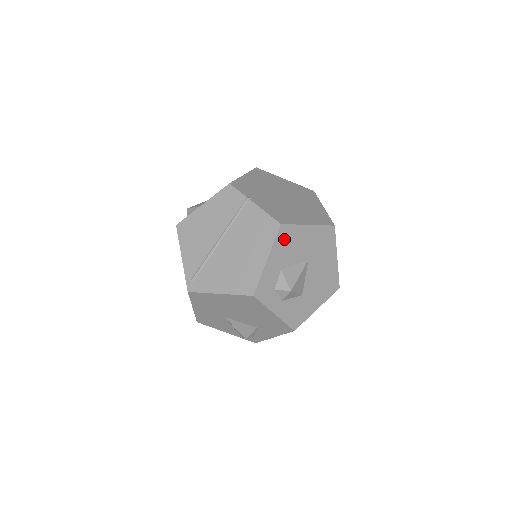
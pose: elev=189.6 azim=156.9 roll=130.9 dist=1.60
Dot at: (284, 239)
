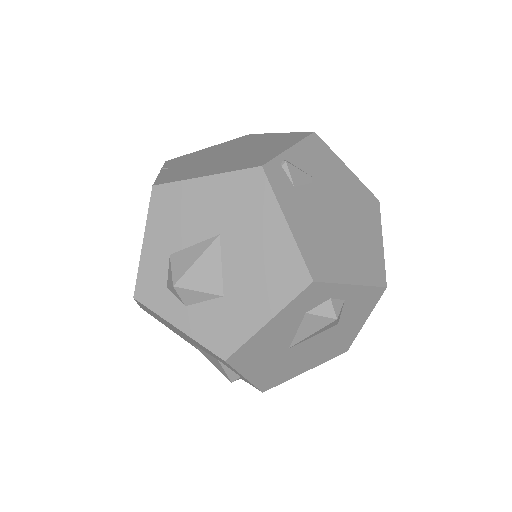
Dot at: (164, 207)
